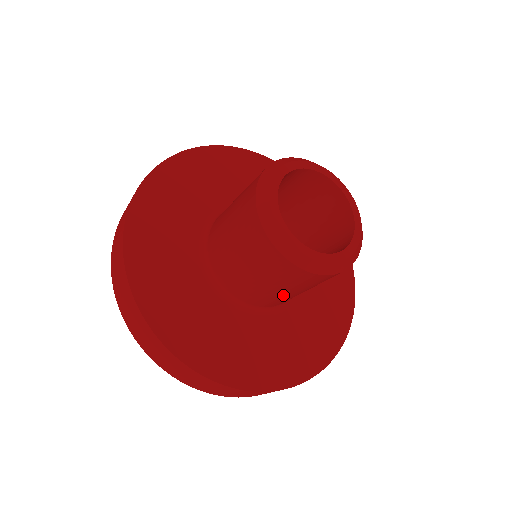
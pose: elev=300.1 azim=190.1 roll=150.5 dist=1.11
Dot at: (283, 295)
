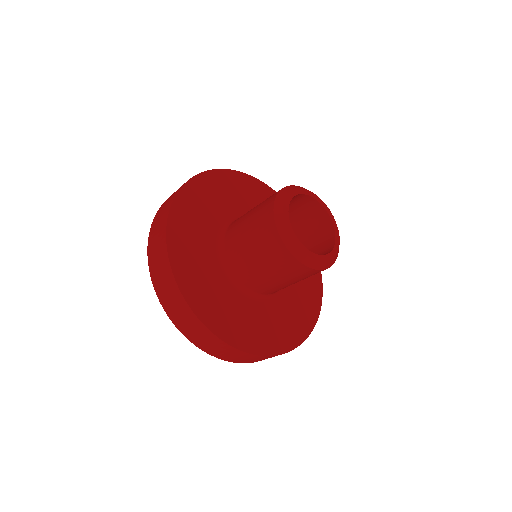
Dot at: (280, 284)
